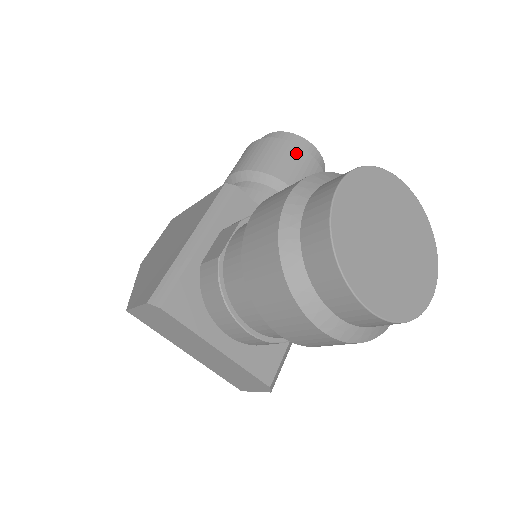
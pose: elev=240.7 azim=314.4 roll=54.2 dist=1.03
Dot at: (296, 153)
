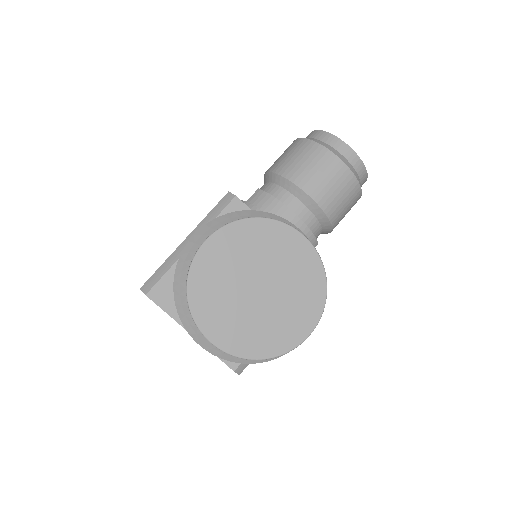
Dot at: (322, 157)
